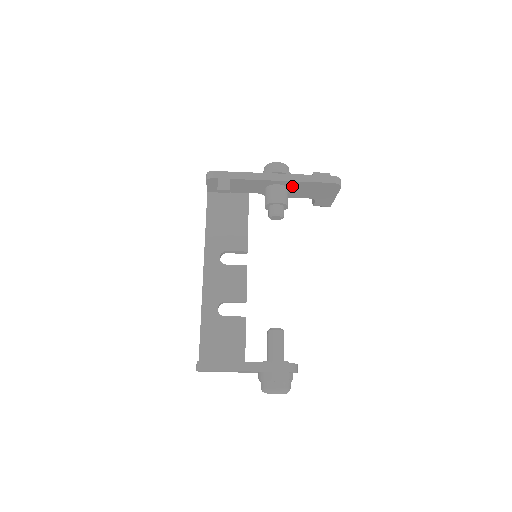
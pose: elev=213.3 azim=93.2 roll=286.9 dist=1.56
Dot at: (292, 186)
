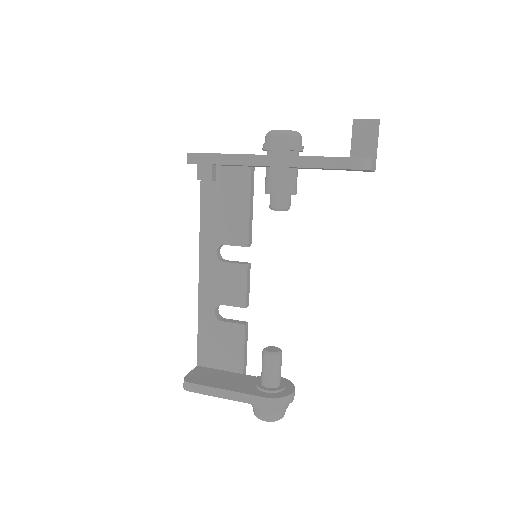
Dot at: occluded
